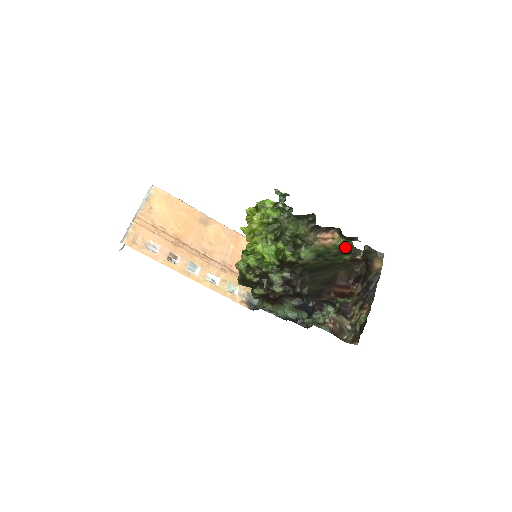
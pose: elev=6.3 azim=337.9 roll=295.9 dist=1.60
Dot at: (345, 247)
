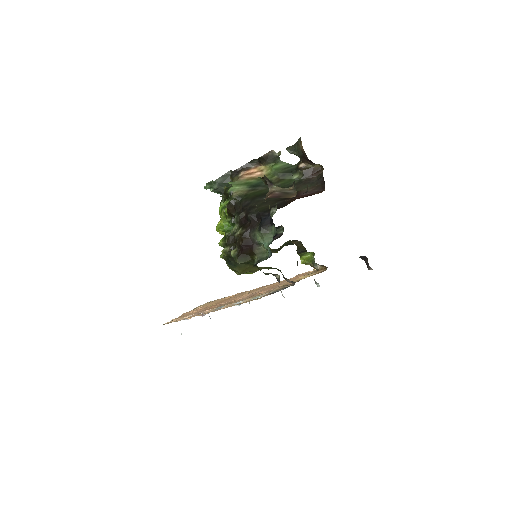
Dot at: (282, 170)
